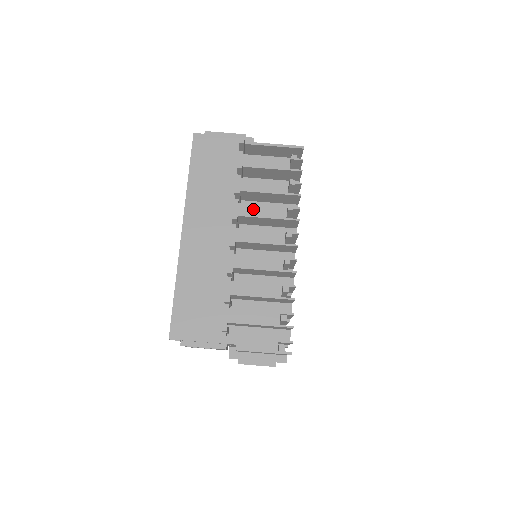
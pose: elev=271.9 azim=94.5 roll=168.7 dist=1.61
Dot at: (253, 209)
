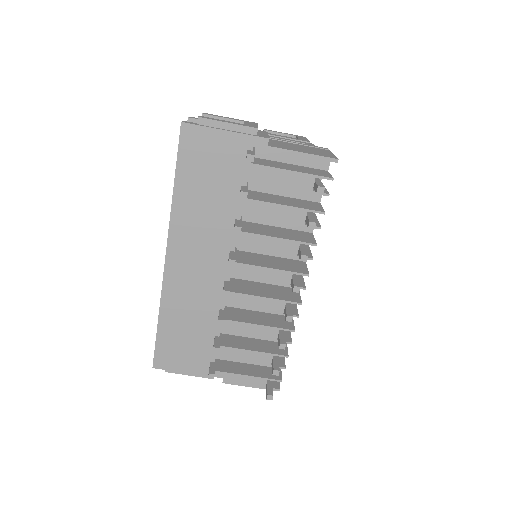
Dot at: (256, 241)
